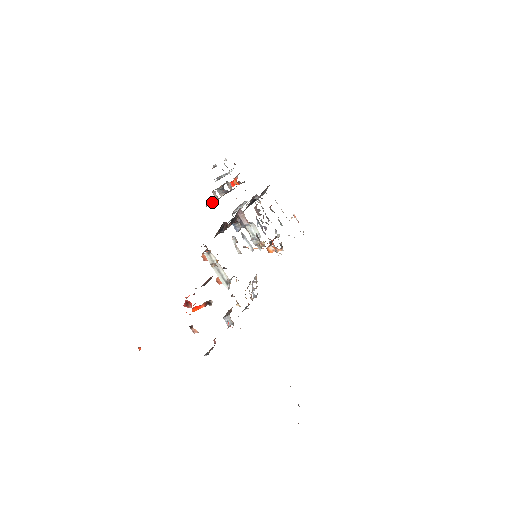
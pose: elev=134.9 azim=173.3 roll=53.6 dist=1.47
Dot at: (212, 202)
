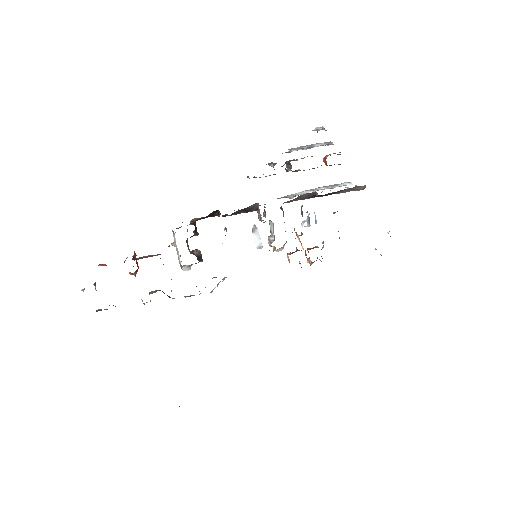
Dot at: occluded
